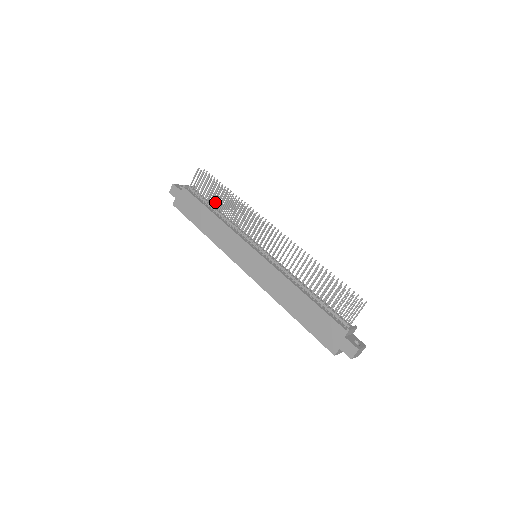
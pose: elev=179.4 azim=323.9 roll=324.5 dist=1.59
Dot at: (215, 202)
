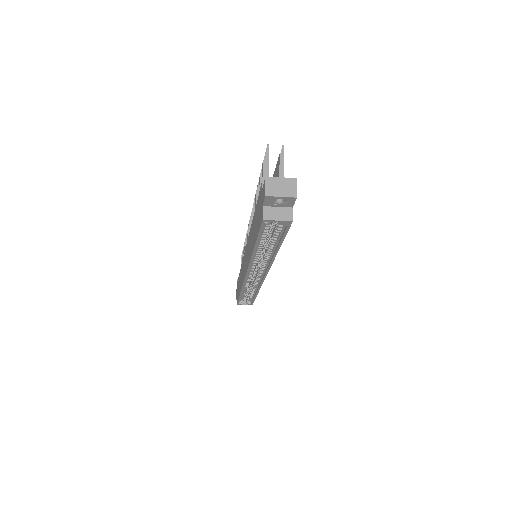
Dot at: occluded
